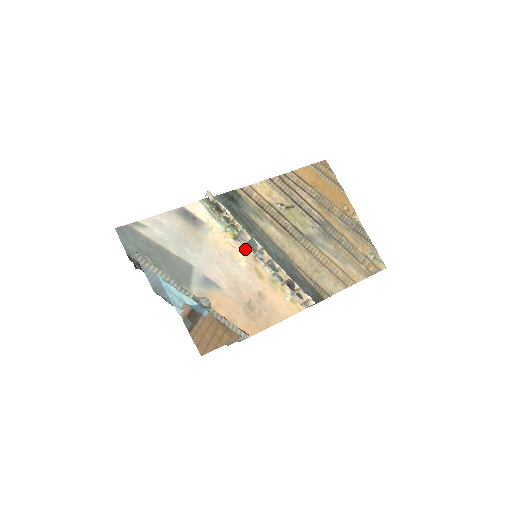
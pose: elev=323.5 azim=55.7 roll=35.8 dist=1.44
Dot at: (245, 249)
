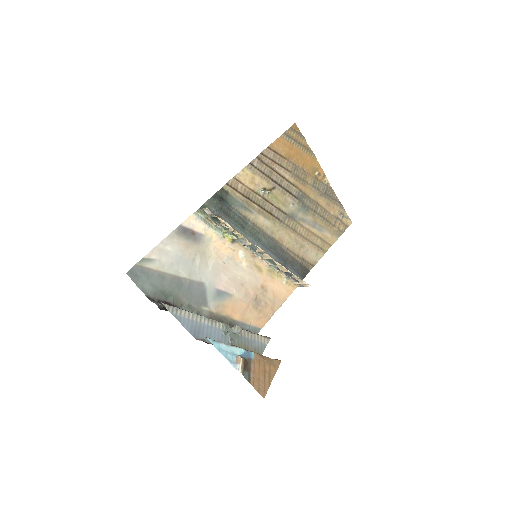
Dot at: (243, 249)
